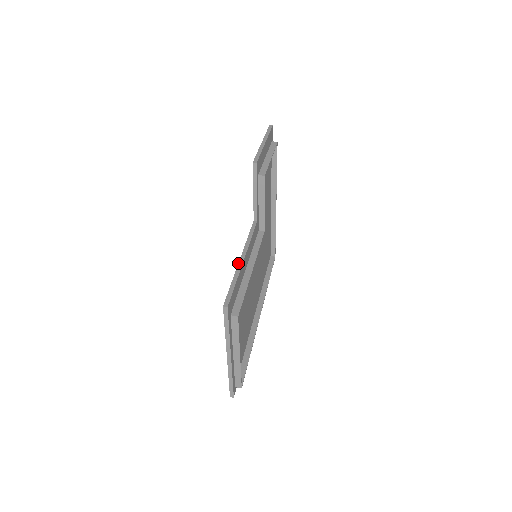
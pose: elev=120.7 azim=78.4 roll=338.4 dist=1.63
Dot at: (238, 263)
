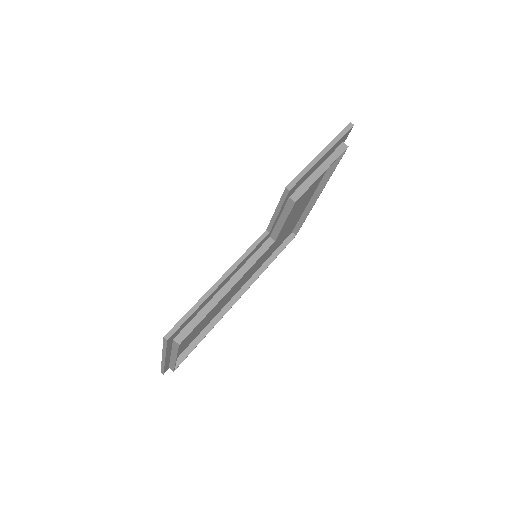
Dot at: (213, 285)
